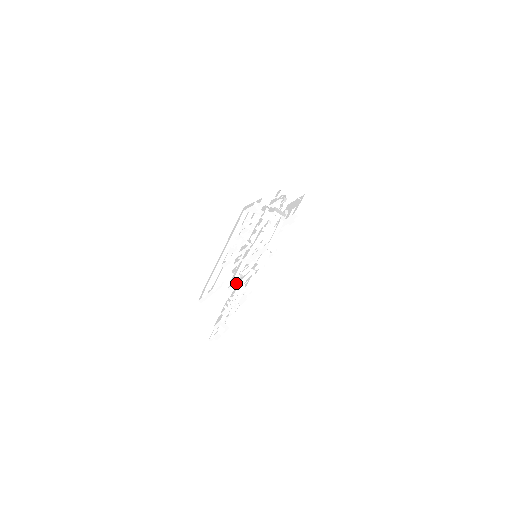
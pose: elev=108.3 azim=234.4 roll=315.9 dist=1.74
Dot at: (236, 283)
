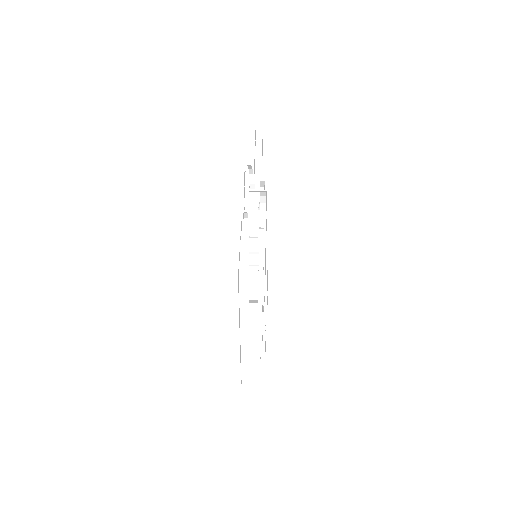
Dot at: occluded
